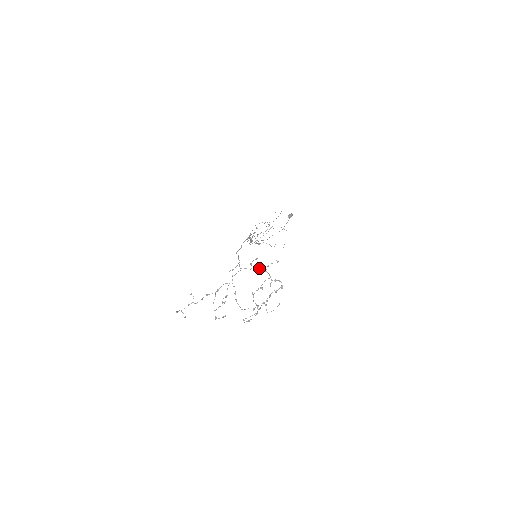
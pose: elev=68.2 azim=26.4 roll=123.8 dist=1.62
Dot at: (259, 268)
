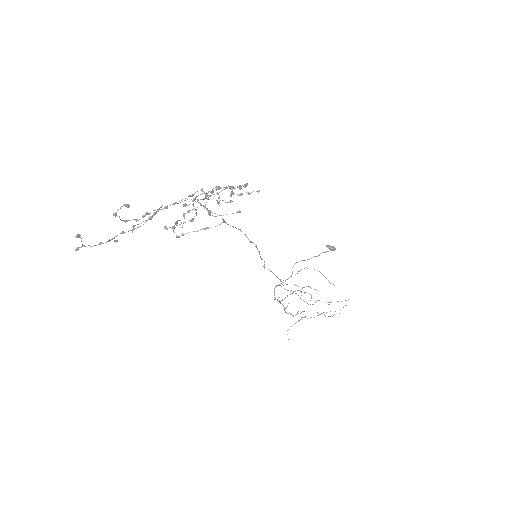
Dot at: occluded
